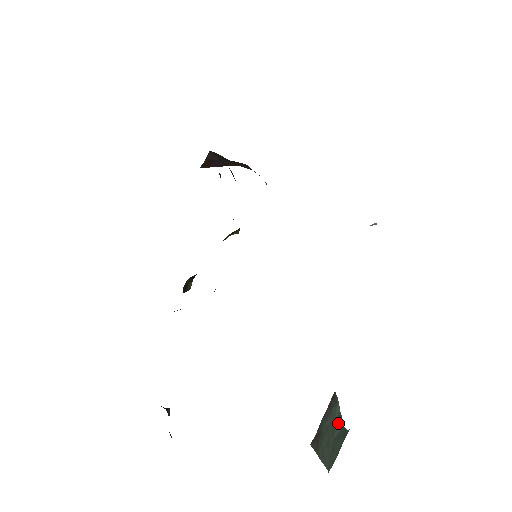
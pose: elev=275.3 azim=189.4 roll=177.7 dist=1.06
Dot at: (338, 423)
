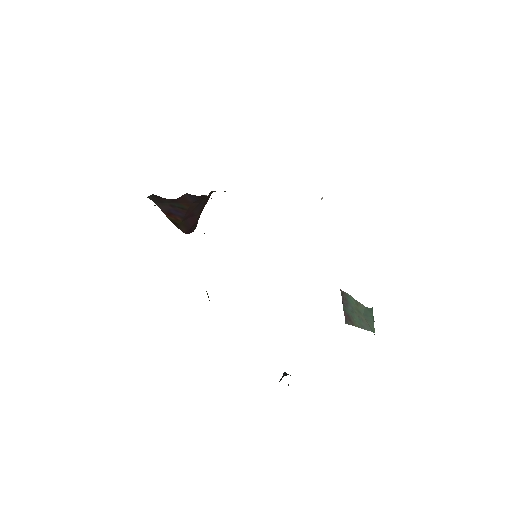
Dot at: (359, 306)
